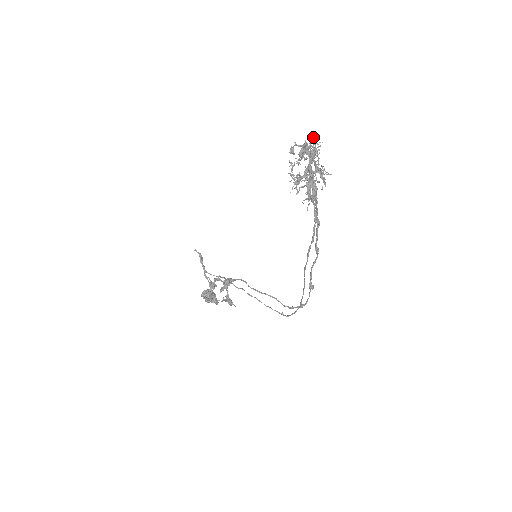
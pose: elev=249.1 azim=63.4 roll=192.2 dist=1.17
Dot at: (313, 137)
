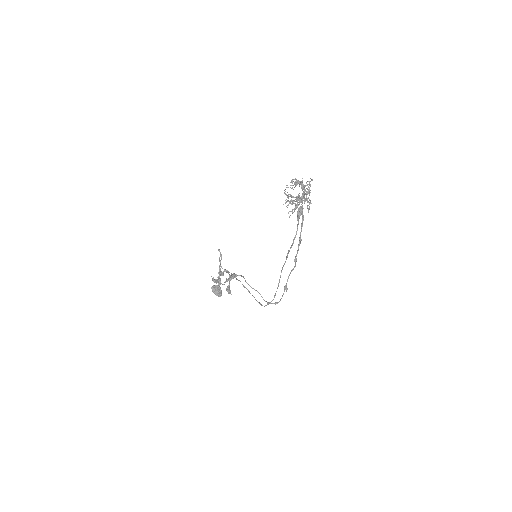
Dot at: (310, 181)
